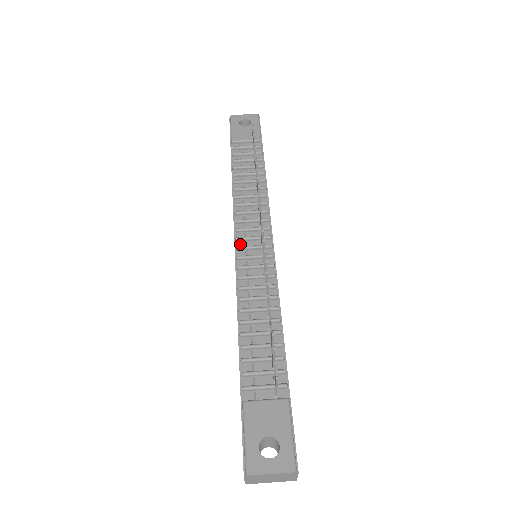
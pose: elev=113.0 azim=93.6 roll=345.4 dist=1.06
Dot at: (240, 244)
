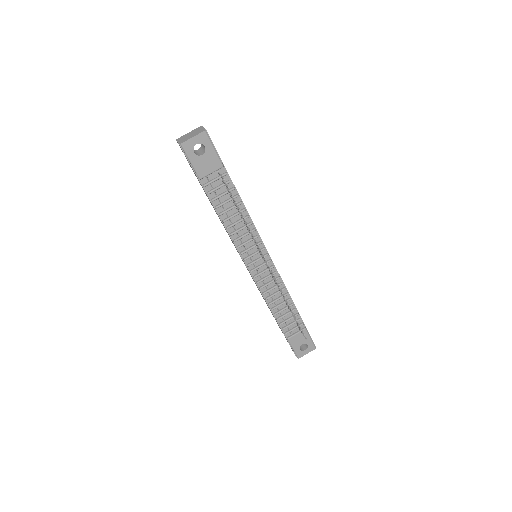
Dot at: (251, 267)
